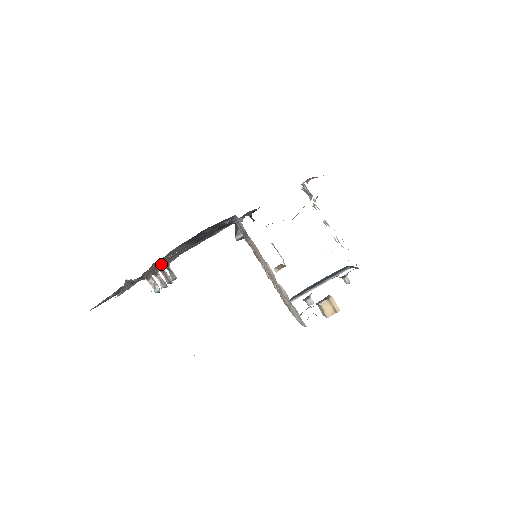
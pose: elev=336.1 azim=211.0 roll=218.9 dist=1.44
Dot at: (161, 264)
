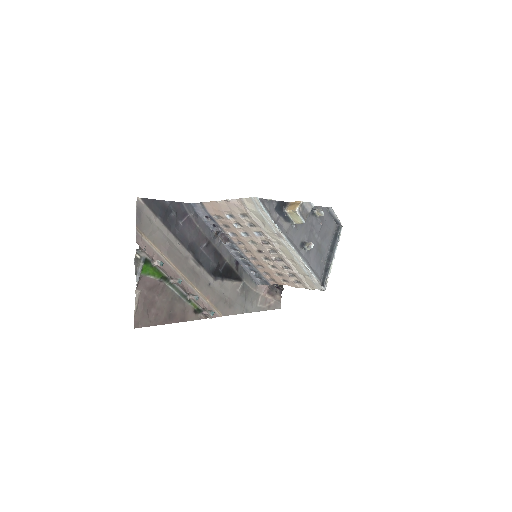
Dot at: (172, 271)
